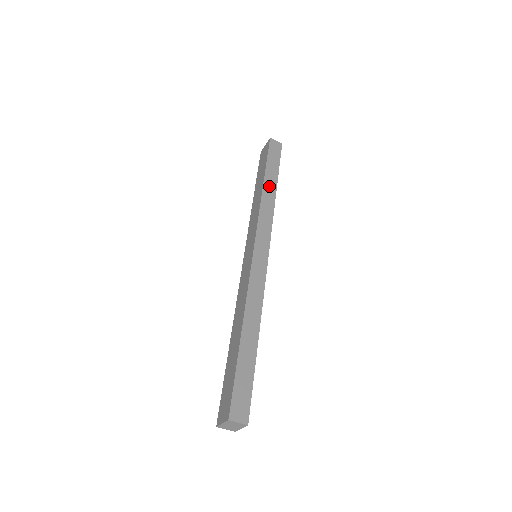
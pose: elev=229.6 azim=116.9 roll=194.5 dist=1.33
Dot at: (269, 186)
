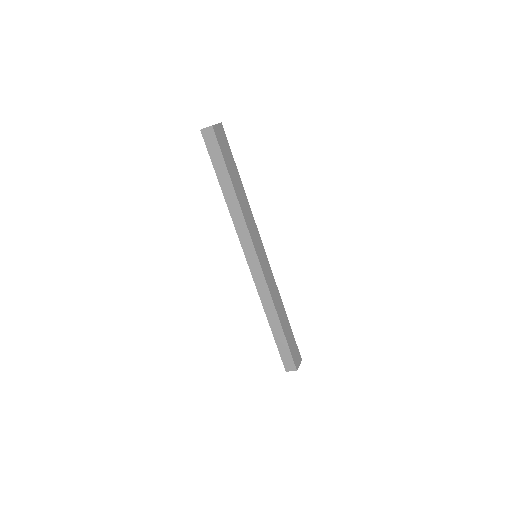
Dot at: (228, 193)
